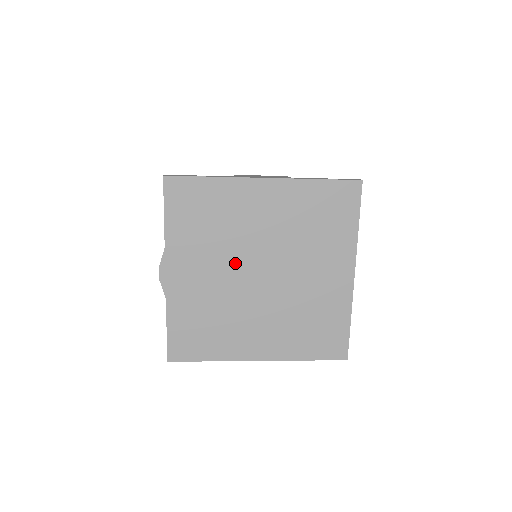
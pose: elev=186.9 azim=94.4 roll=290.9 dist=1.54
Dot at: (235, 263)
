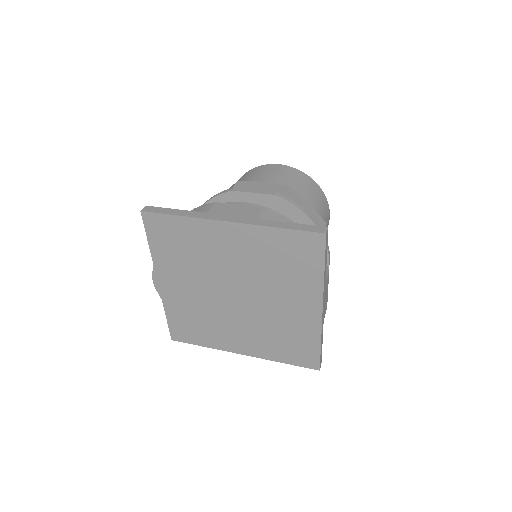
Dot at: (212, 284)
